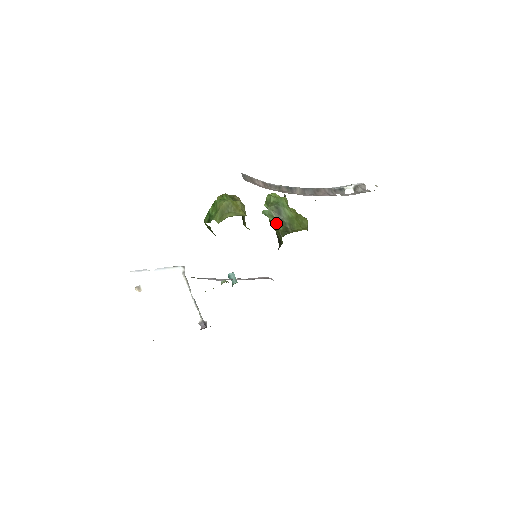
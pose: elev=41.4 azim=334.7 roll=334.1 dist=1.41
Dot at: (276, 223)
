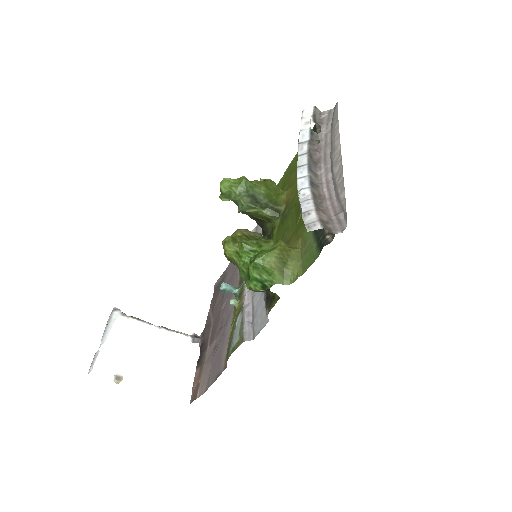
Dot at: (256, 211)
